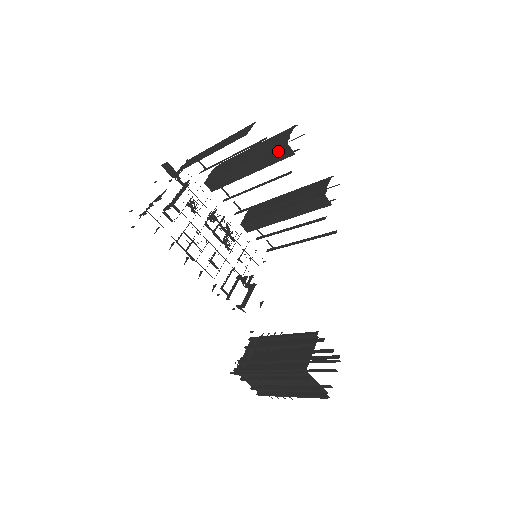
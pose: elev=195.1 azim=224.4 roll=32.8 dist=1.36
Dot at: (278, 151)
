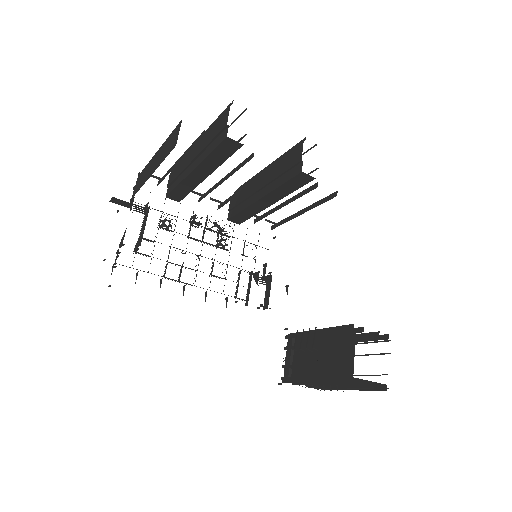
Dot at: (222, 147)
